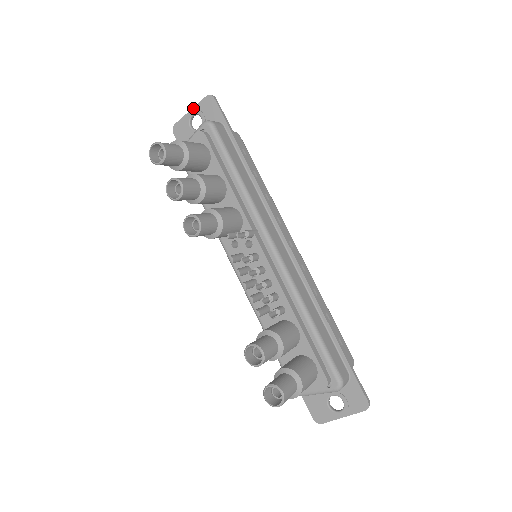
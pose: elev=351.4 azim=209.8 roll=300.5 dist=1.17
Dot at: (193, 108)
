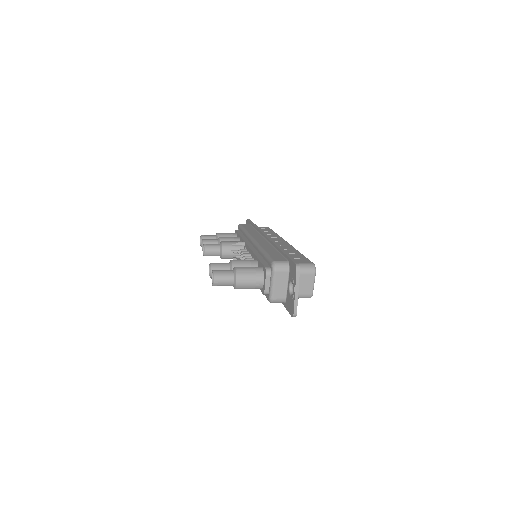
Dot at: occluded
